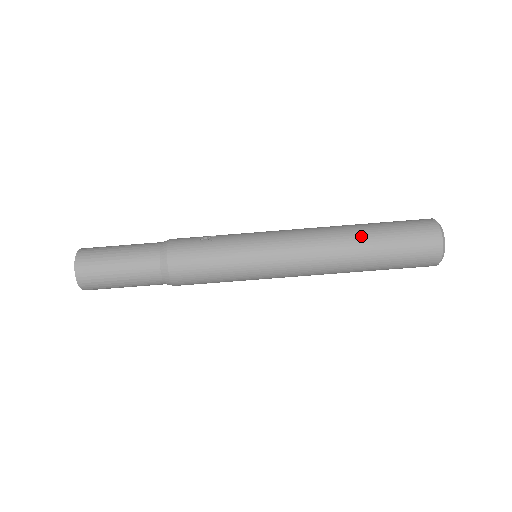
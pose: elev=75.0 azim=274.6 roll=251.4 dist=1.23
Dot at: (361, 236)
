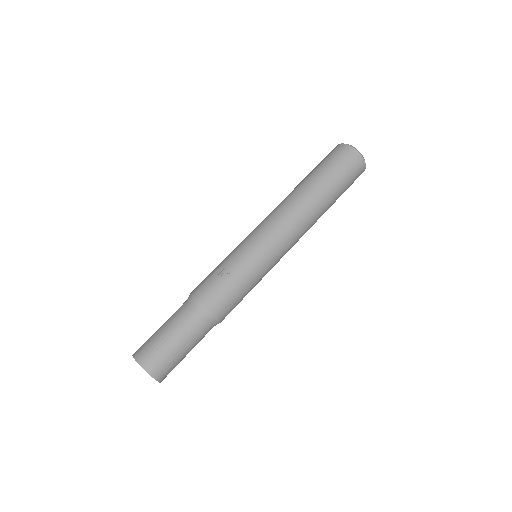
Dot at: (319, 193)
